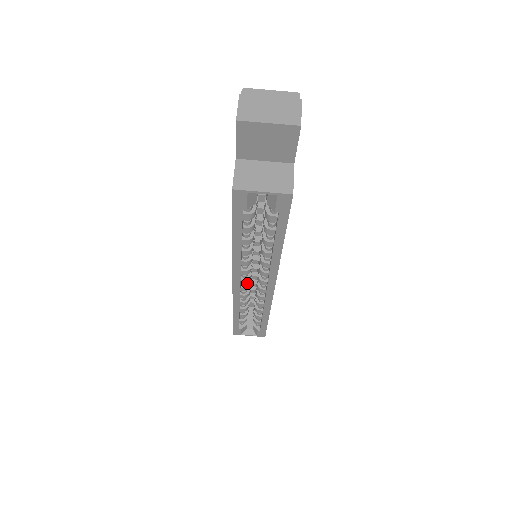
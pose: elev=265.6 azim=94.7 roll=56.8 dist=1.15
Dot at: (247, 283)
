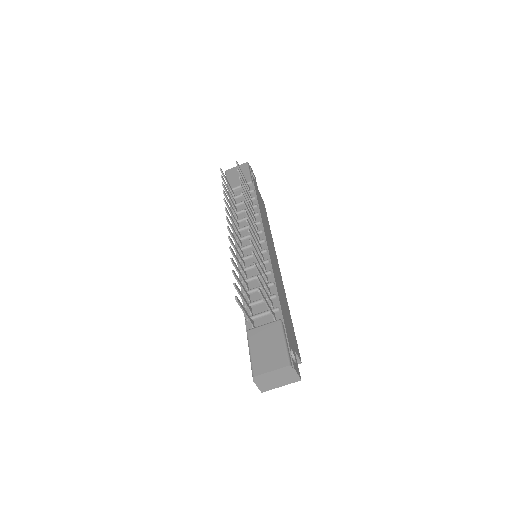
Dot at: occluded
